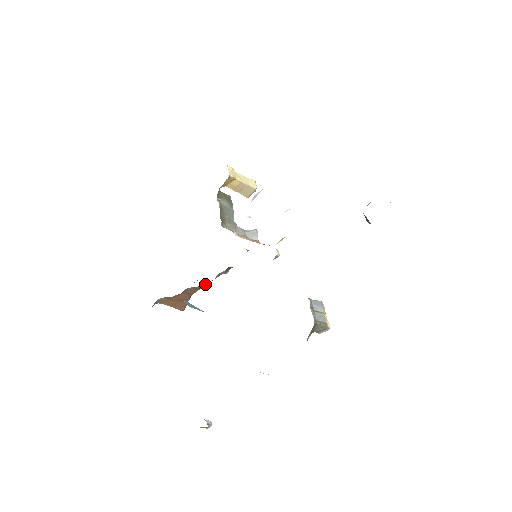
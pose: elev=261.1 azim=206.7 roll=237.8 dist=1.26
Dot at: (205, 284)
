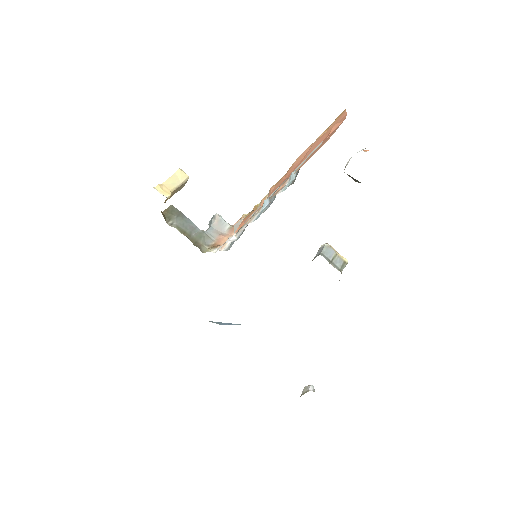
Dot at: occluded
